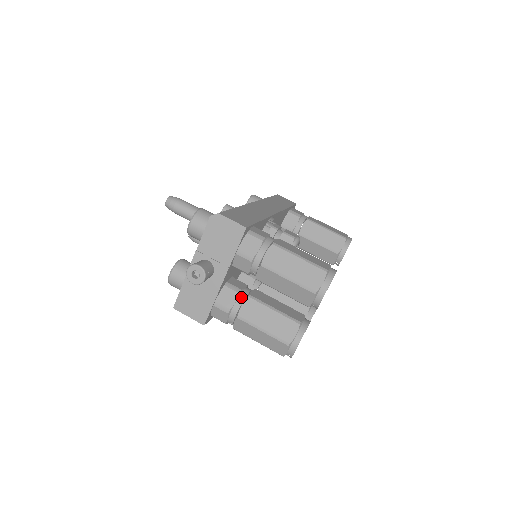
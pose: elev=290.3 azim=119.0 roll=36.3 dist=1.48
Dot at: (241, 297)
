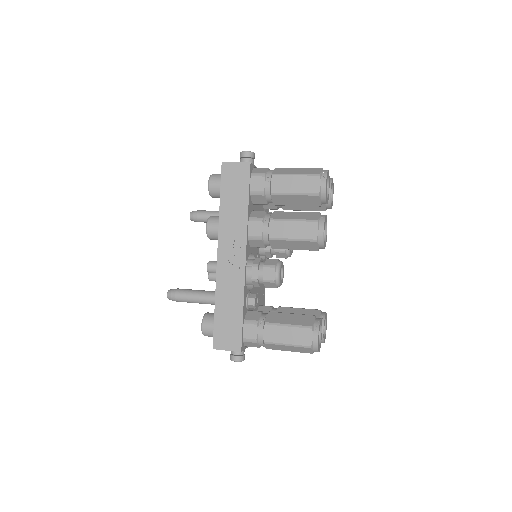
Dot at: occluded
